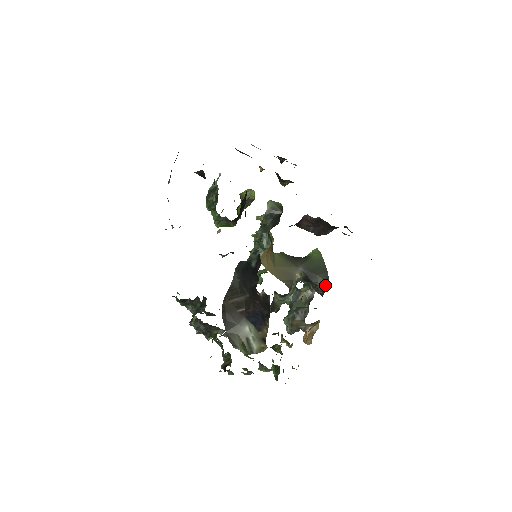
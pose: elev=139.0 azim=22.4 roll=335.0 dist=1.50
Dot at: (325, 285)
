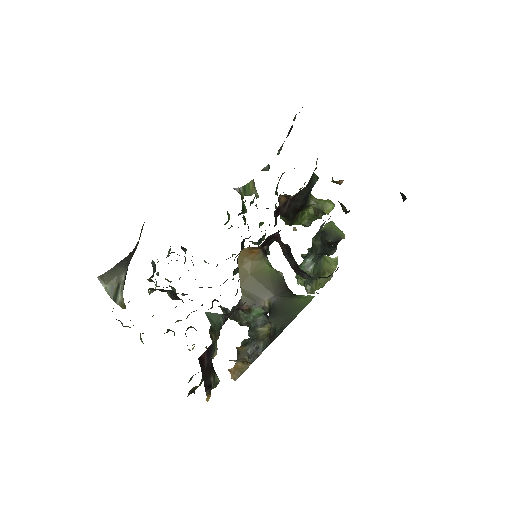
Dot at: (276, 333)
